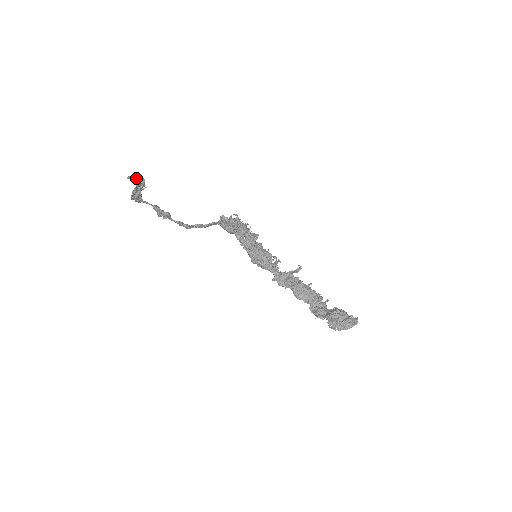
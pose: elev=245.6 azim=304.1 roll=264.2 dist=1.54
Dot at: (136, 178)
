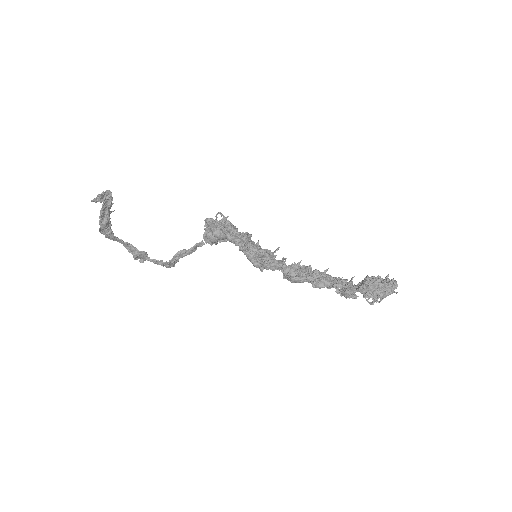
Dot at: (102, 195)
